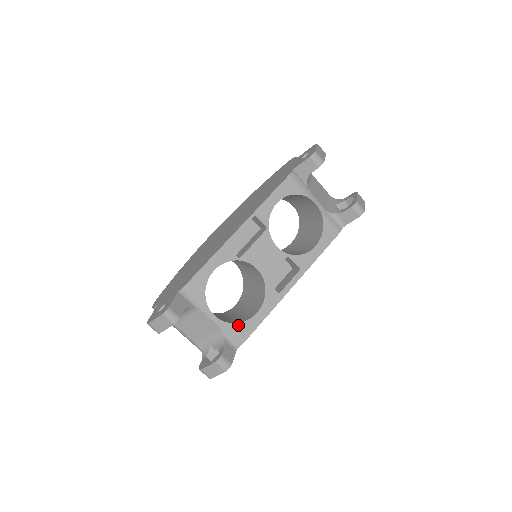
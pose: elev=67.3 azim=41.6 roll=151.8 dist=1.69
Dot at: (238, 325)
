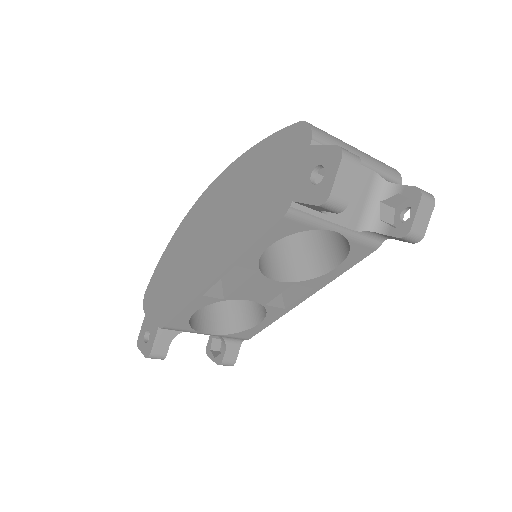
Dot at: (238, 333)
